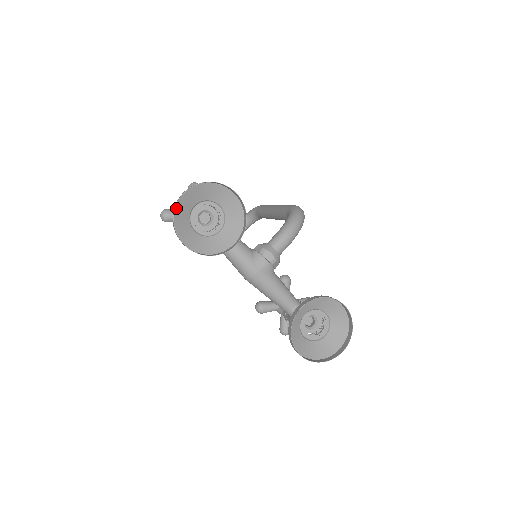
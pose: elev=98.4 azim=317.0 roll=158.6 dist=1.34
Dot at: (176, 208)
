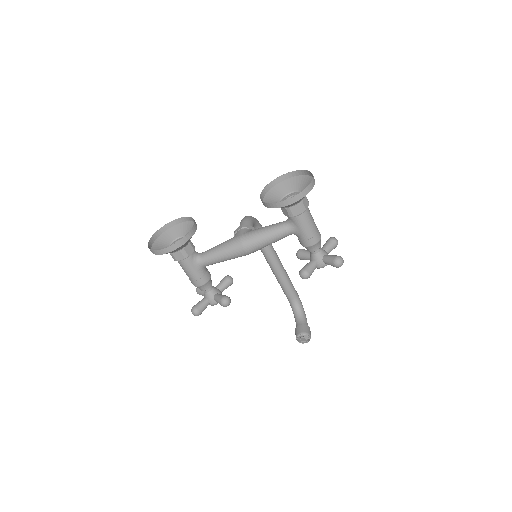
Dot at: occluded
